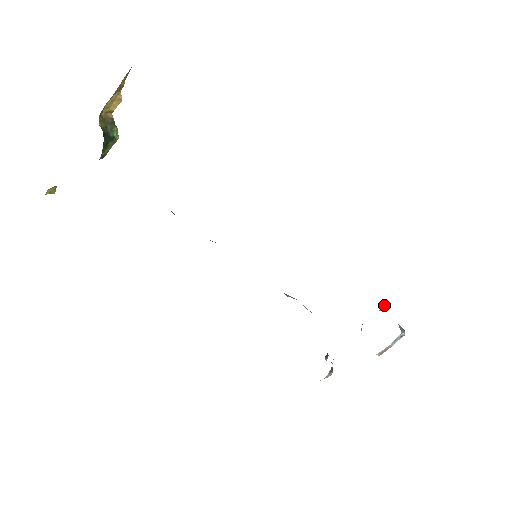
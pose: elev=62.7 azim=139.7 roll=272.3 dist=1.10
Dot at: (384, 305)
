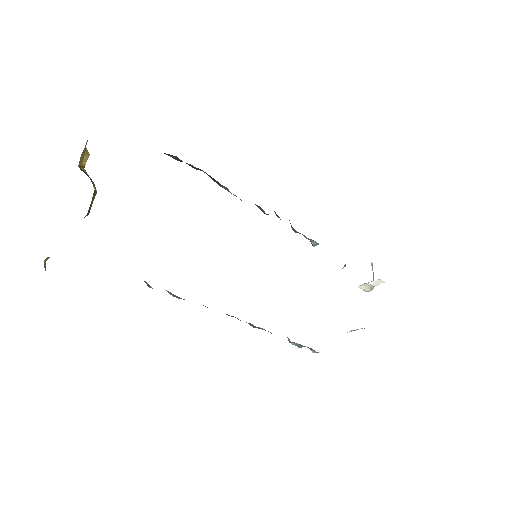
Dot at: occluded
